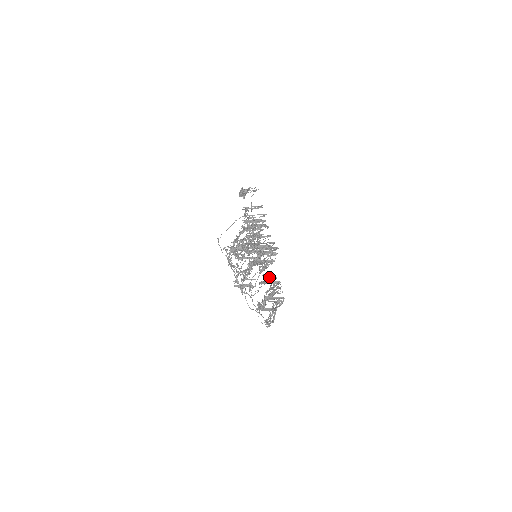
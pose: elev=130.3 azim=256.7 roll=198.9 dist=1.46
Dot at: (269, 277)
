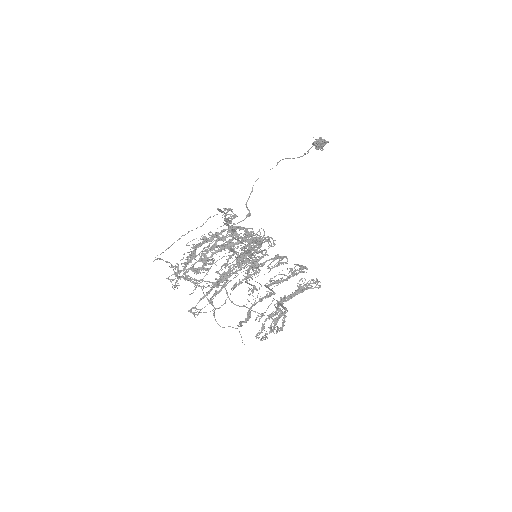
Dot at: (298, 270)
